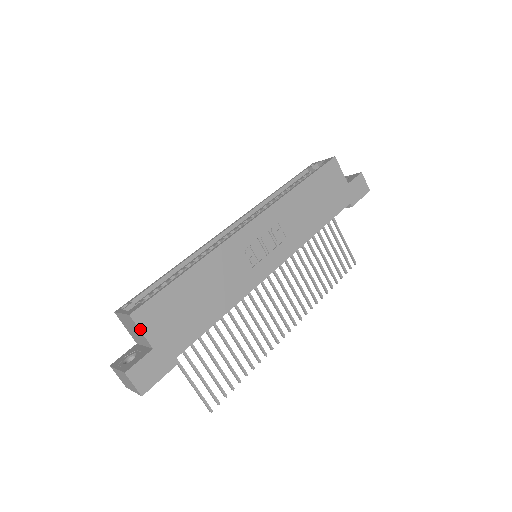
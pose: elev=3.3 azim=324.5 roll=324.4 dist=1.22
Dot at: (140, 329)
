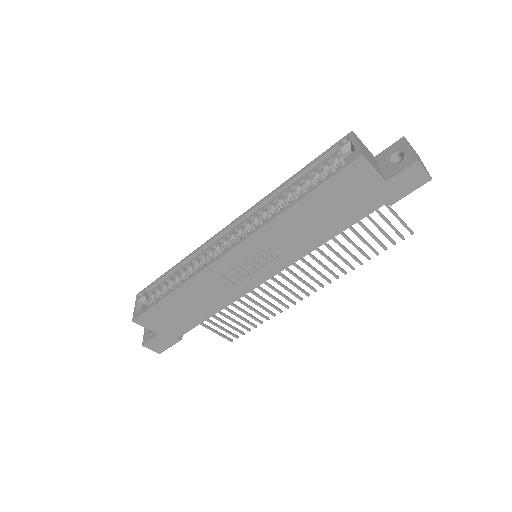
Dot at: (144, 327)
